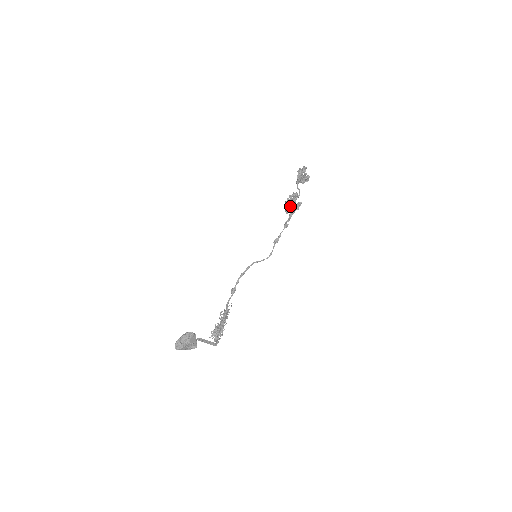
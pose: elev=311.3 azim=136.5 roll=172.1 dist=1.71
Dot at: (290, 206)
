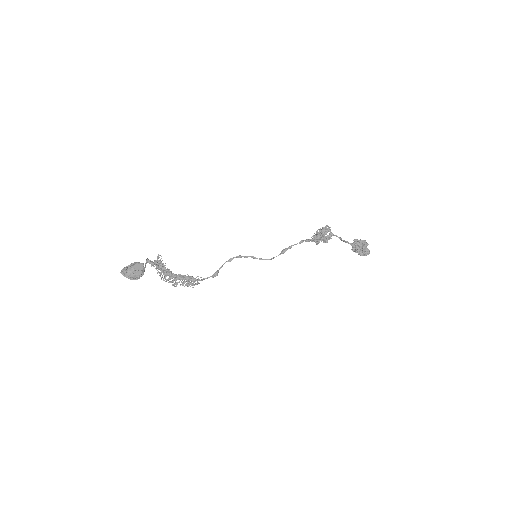
Dot at: occluded
